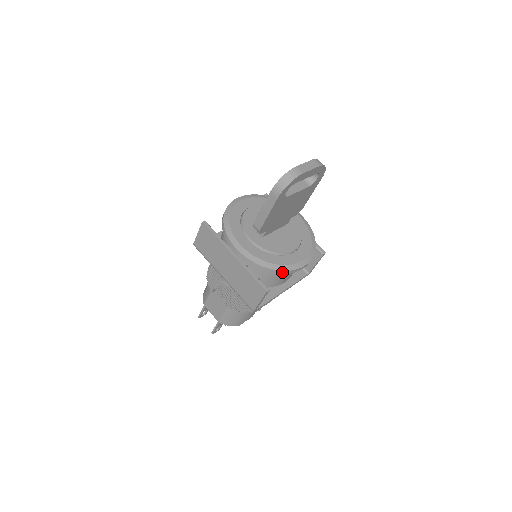
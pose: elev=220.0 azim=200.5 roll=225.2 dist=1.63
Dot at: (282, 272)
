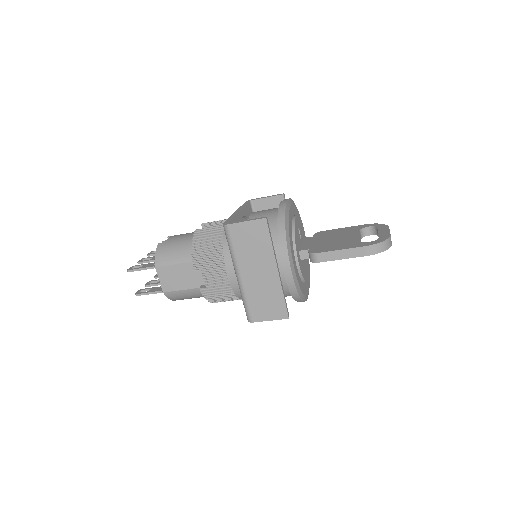
Dot at: (301, 301)
